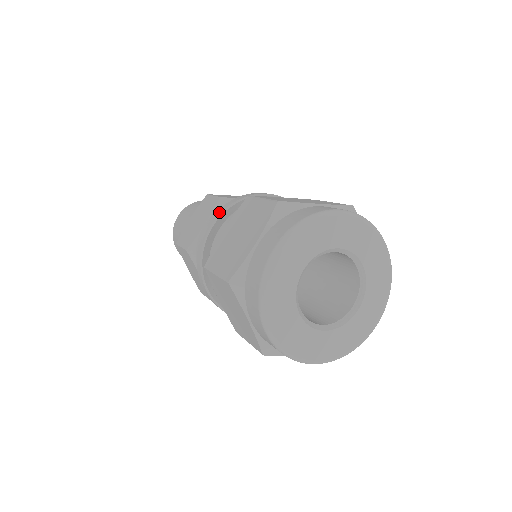
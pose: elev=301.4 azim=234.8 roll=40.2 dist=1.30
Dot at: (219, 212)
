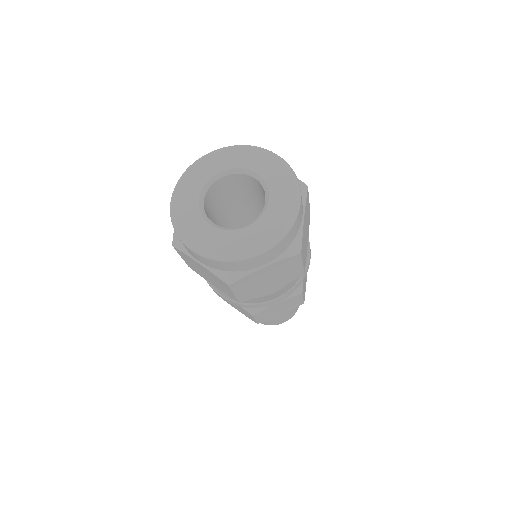
Dot at: occluded
